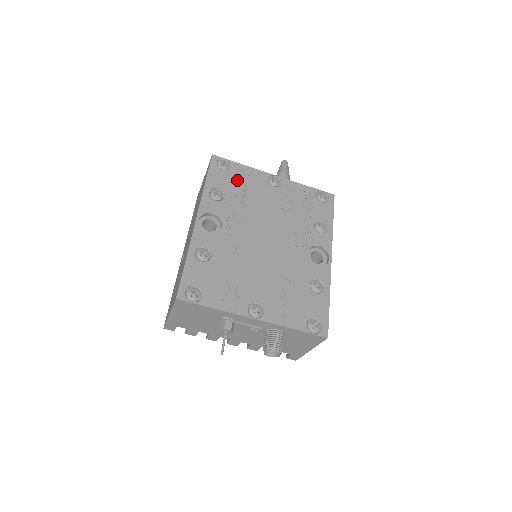
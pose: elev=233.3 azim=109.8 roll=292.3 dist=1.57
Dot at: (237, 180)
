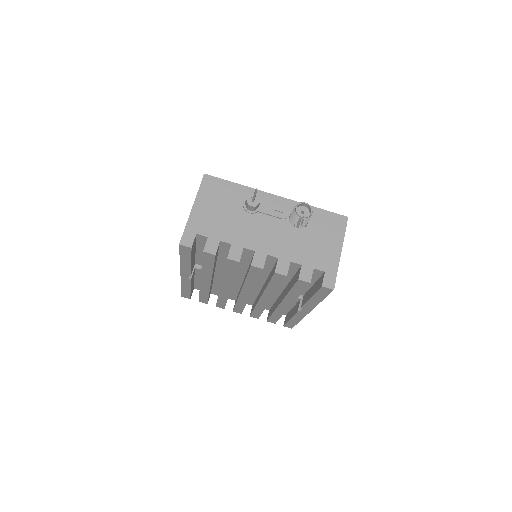
Dot at: occluded
